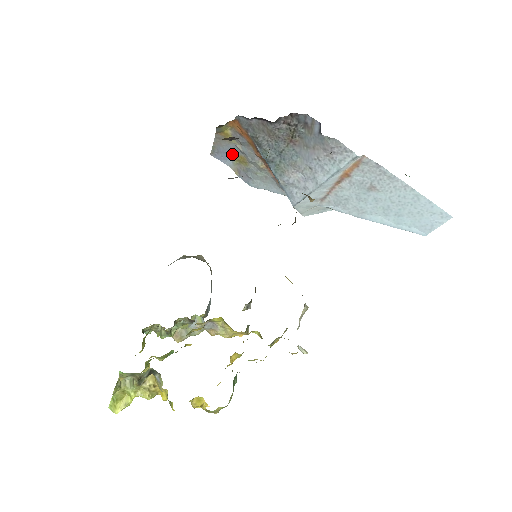
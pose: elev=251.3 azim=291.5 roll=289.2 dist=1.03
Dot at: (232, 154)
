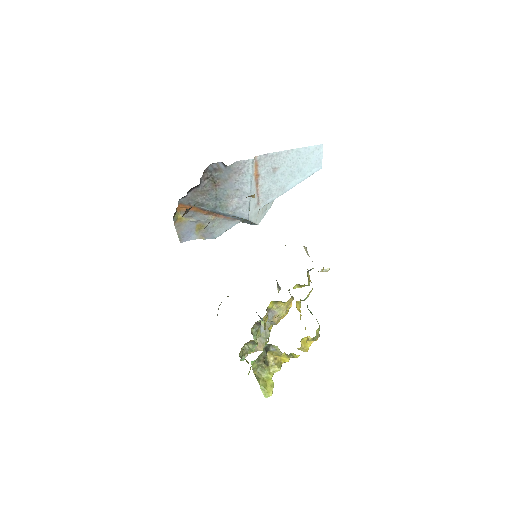
Dot at: (191, 229)
